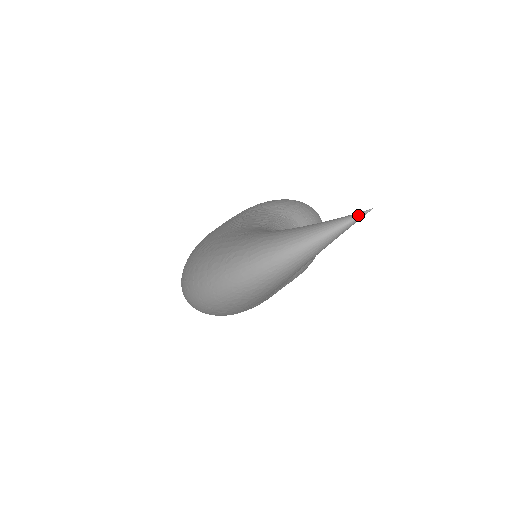
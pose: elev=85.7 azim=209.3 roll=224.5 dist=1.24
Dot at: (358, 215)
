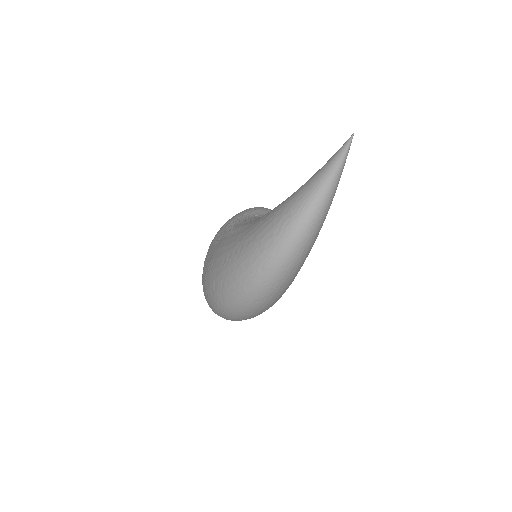
Dot at: (349, 141)
